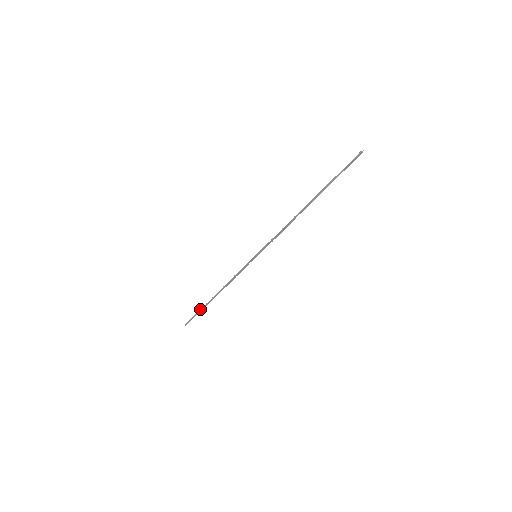
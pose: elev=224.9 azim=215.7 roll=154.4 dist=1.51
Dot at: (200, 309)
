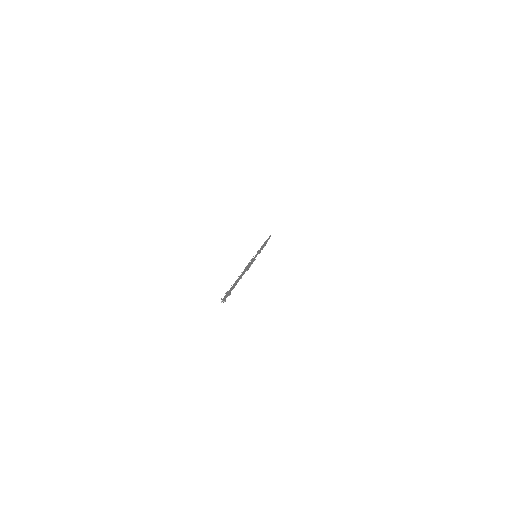
Dot at: occluded
